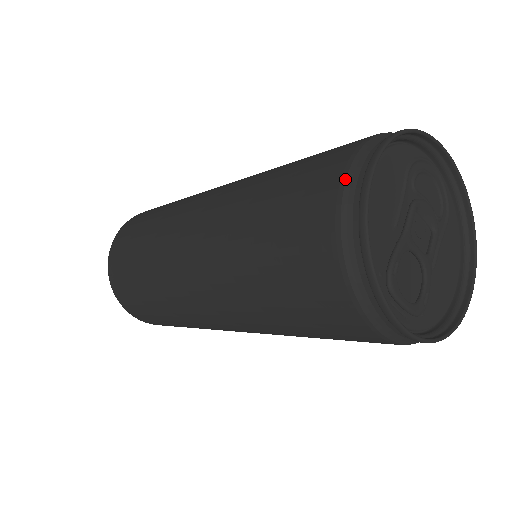
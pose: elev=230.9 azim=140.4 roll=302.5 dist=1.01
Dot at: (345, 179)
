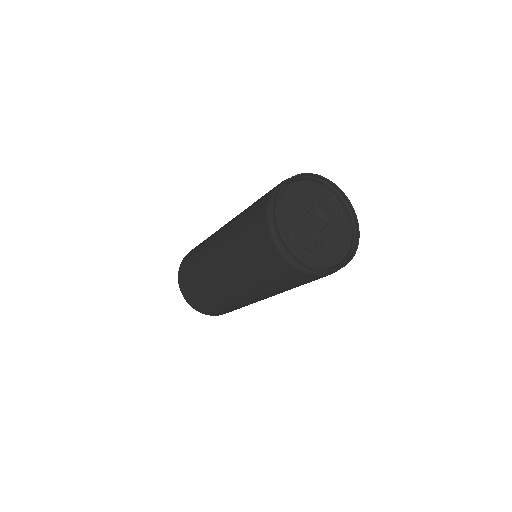
Dot at: (274, 190)
